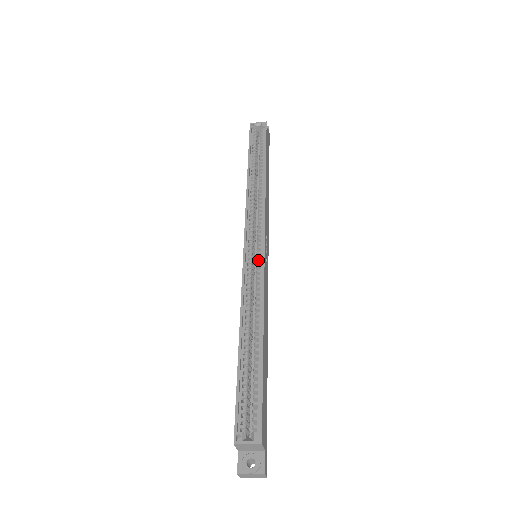
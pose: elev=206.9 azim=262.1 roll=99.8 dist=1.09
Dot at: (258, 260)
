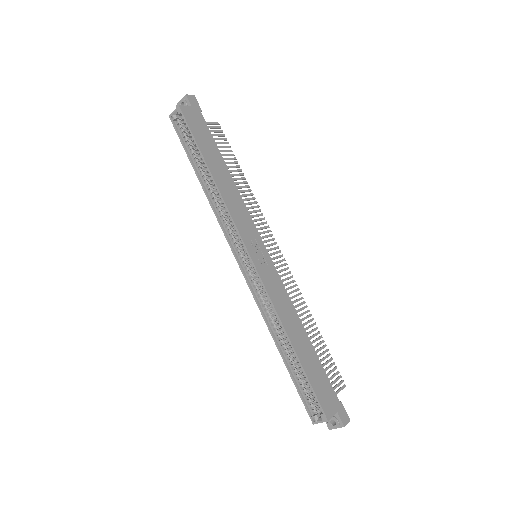
Dot at: occluded
